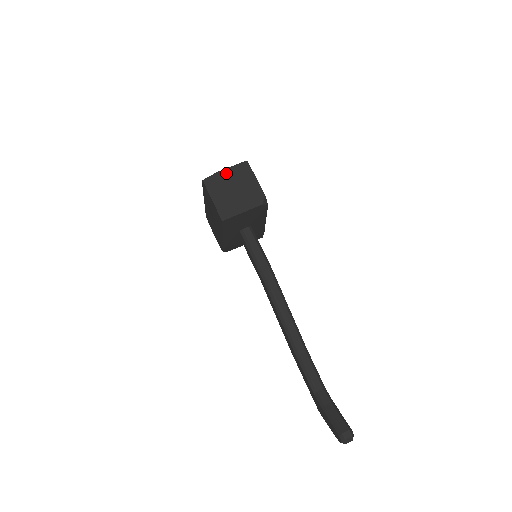
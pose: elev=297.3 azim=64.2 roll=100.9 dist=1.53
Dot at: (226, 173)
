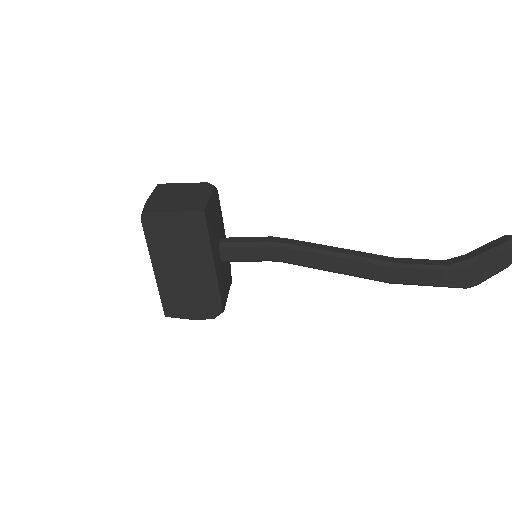
Dot at: (154, 197)
